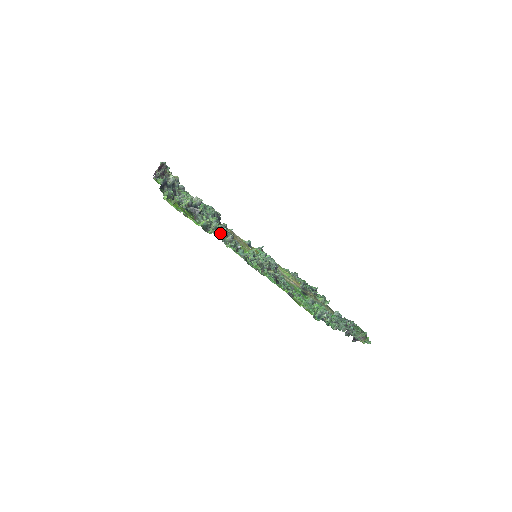
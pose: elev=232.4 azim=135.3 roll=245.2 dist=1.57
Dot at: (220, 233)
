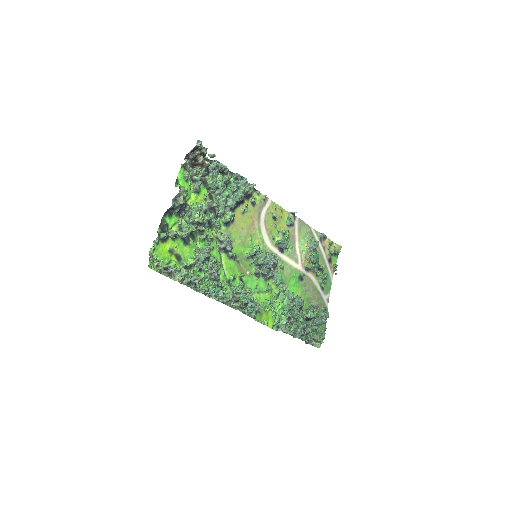
Dot at: (193, 283)
